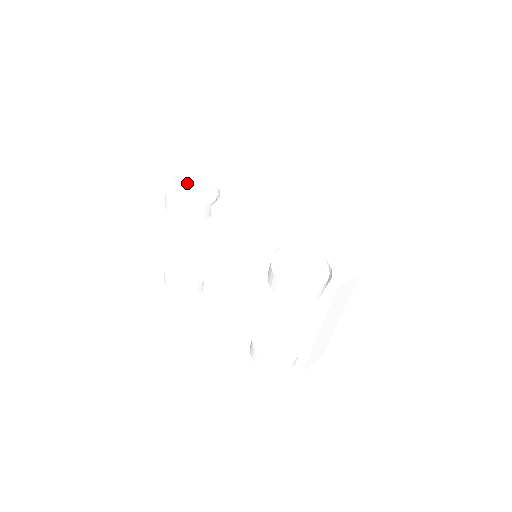
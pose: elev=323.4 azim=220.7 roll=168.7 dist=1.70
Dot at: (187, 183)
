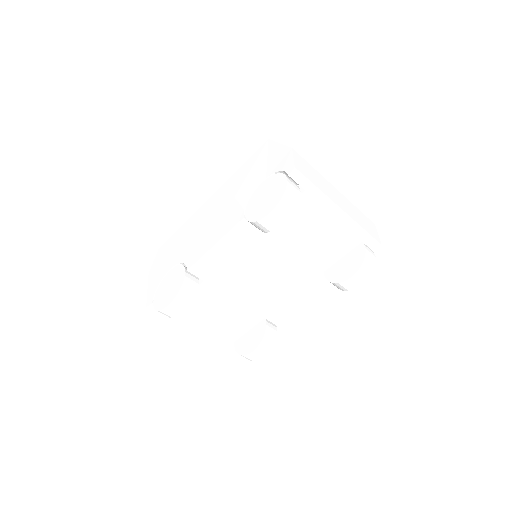
Dot at: (161, 291)
